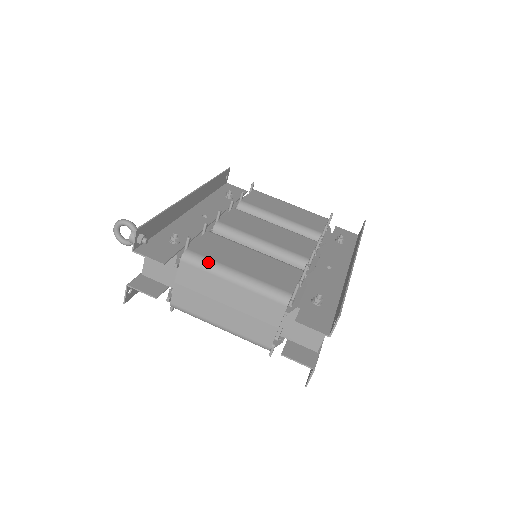
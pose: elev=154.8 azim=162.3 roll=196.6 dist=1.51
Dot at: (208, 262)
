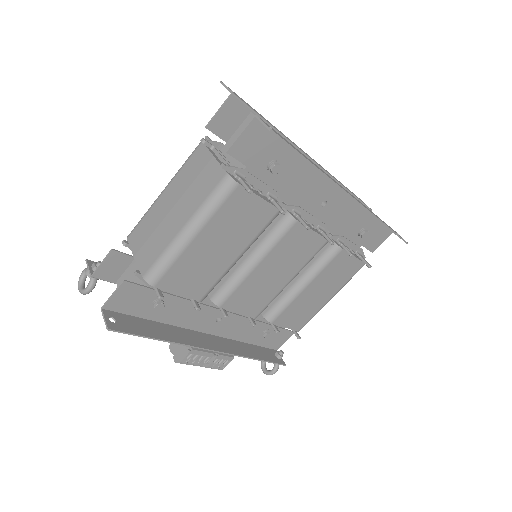
Dot at: occluded
